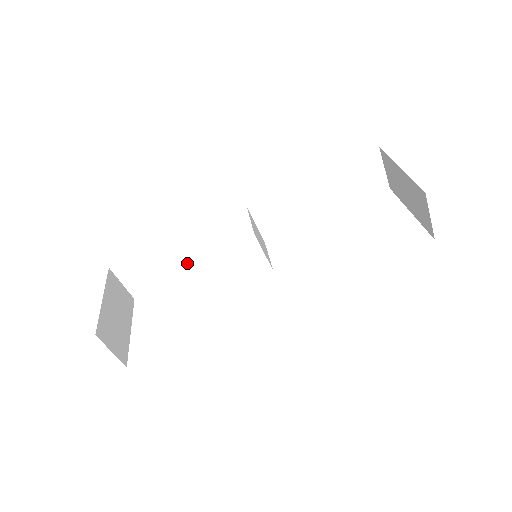
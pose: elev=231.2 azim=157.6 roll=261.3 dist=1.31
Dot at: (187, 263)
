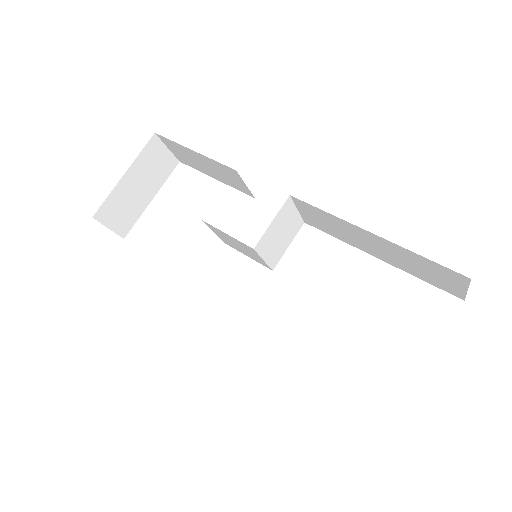
Dot at: (226, 179)
